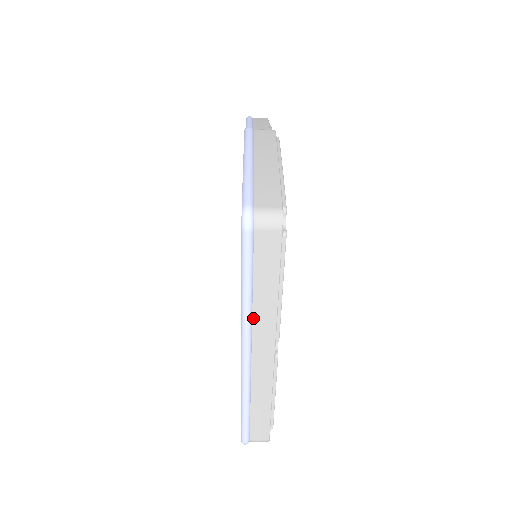
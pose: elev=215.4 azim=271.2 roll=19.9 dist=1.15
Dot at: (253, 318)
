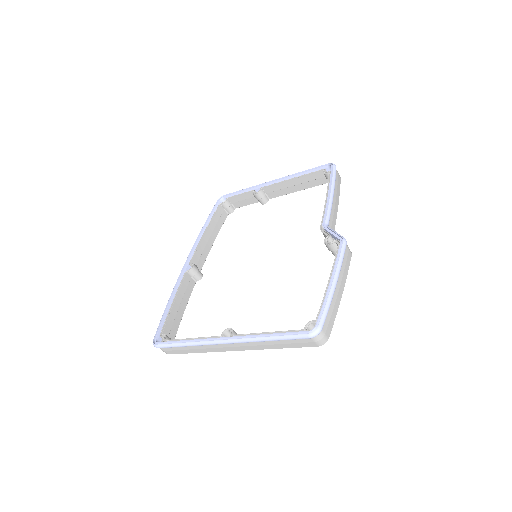
Dot at: (253, 342)
